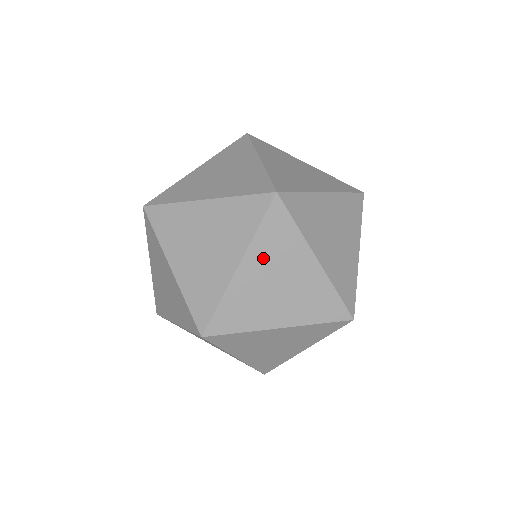
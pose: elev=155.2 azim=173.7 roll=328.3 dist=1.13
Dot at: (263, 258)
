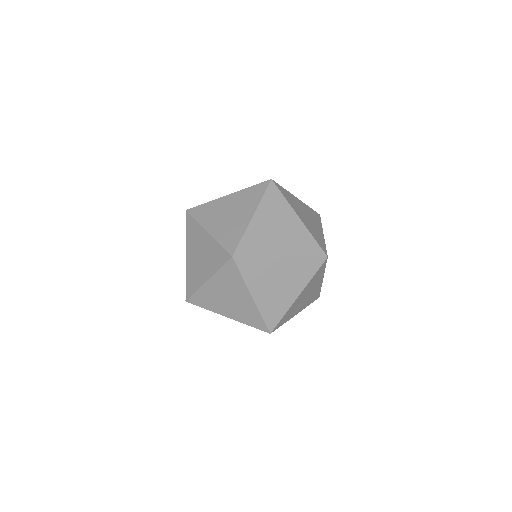
Dot at: (267, 213)
